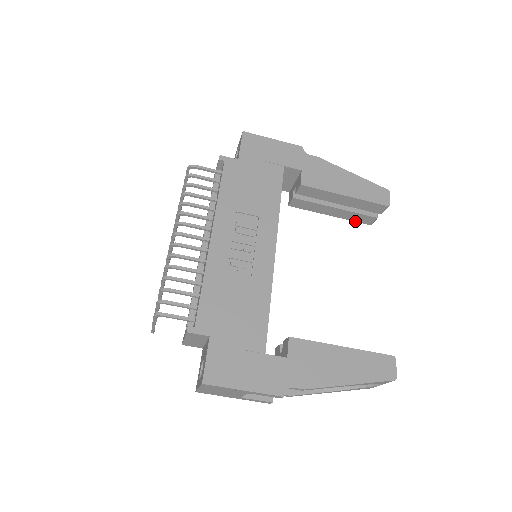
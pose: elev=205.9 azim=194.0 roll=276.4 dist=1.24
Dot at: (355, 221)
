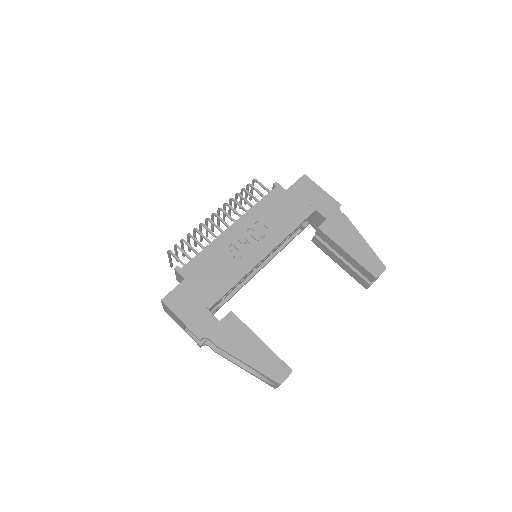
Dot at: (355, 279)
